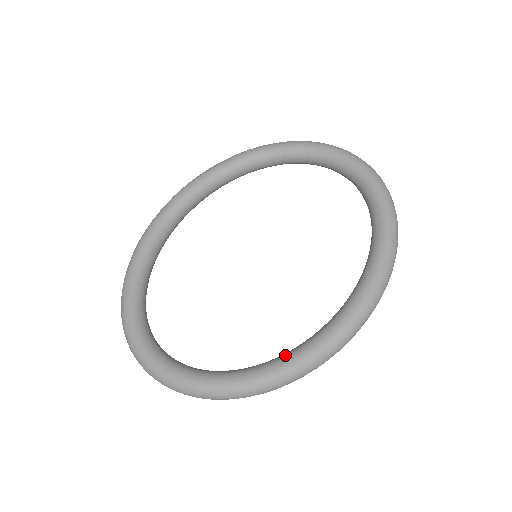
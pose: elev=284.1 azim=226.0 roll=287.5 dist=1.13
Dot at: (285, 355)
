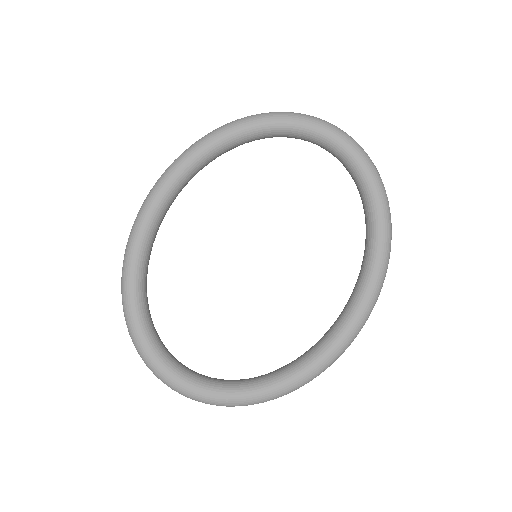
Dot at: (313, 353)
